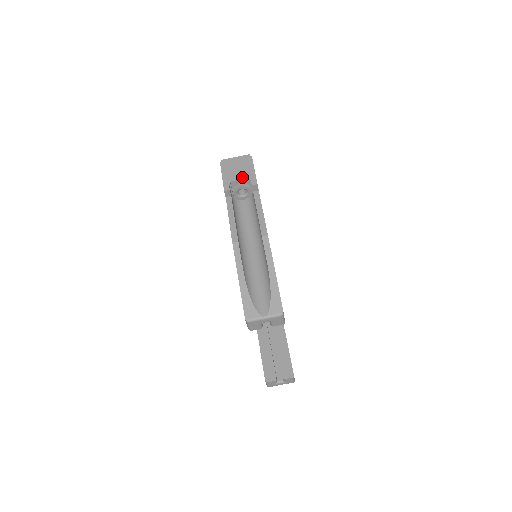
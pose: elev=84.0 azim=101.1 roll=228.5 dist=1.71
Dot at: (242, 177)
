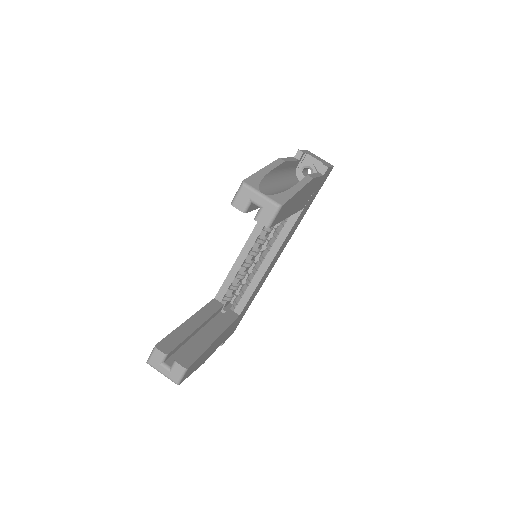
Dot at: (319, 160)
